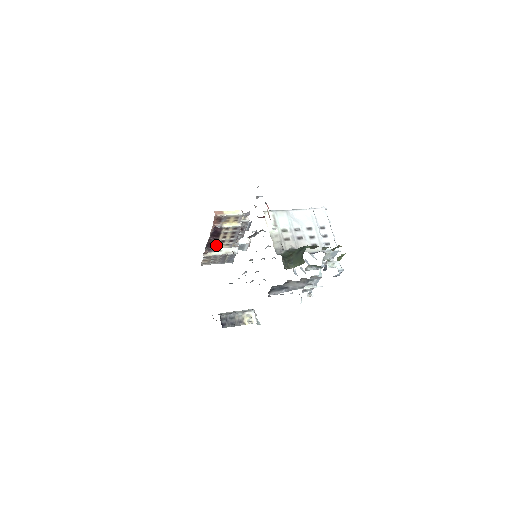
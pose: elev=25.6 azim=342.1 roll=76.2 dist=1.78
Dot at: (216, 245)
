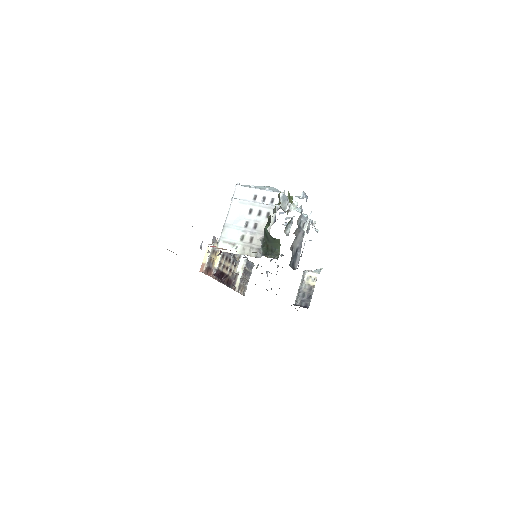
Dot at: (231, 277)
